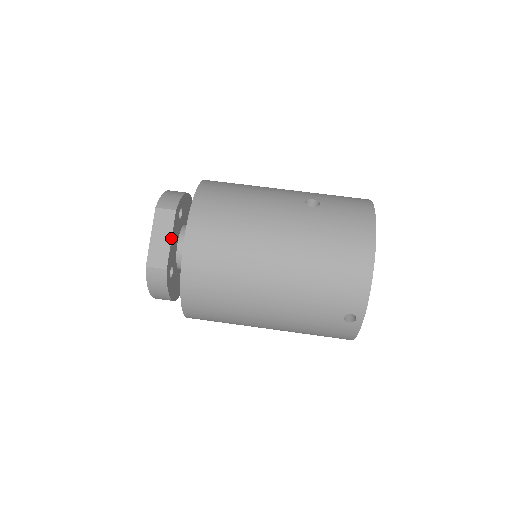
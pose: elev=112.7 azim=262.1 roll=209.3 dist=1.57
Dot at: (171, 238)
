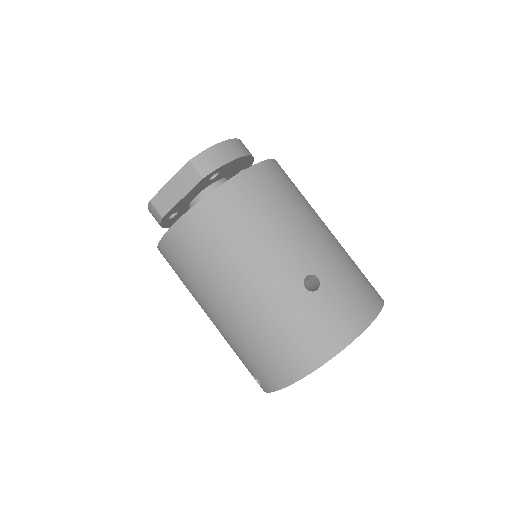
Dot at: (182, 198)
